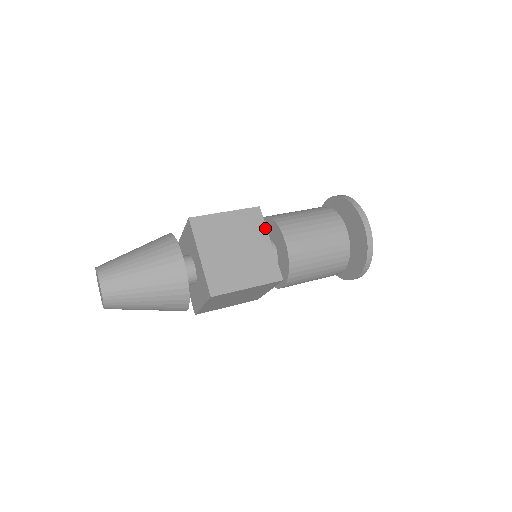
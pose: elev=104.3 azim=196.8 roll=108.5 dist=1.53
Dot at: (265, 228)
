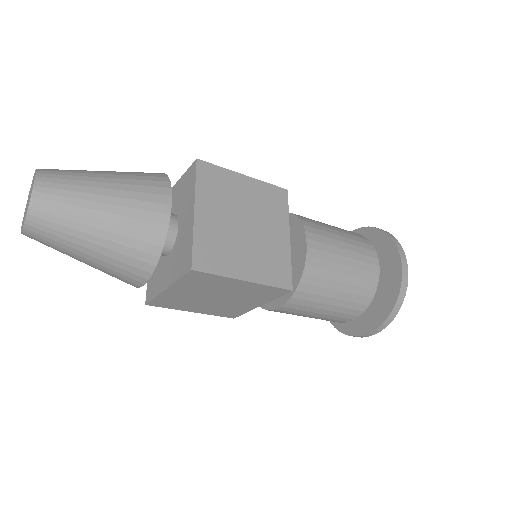
Dot at: (287, 217)
